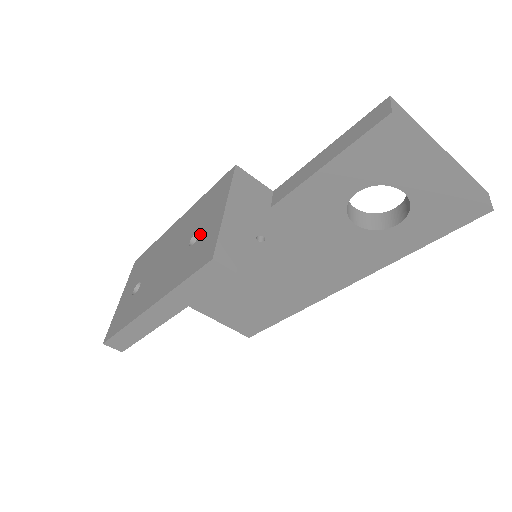
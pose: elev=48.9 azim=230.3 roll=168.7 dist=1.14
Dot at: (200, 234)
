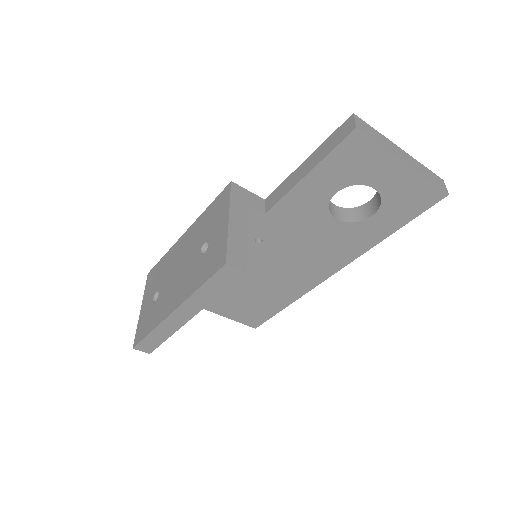
Dot at: (209, 244)
